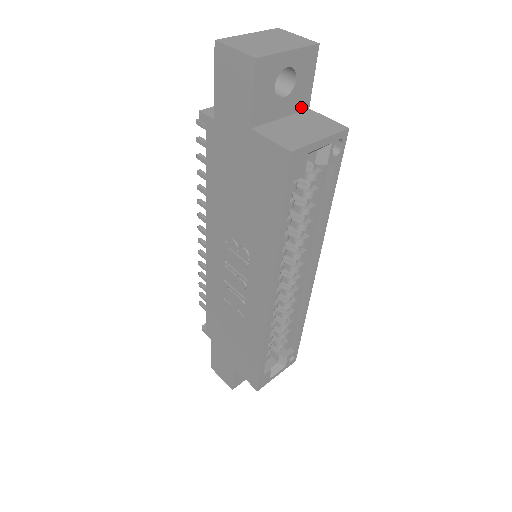
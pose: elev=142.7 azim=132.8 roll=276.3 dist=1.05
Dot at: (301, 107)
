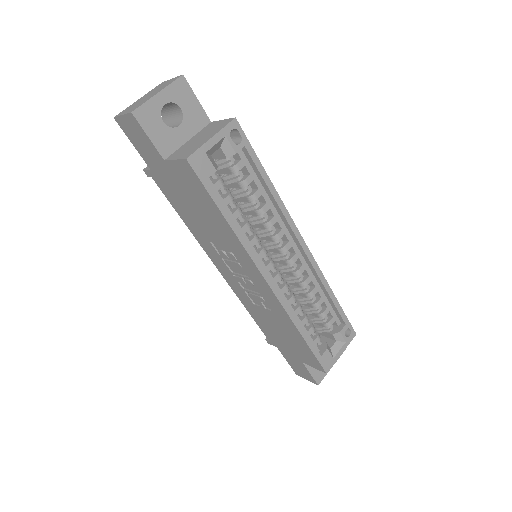
Dot at: (202, 125)
